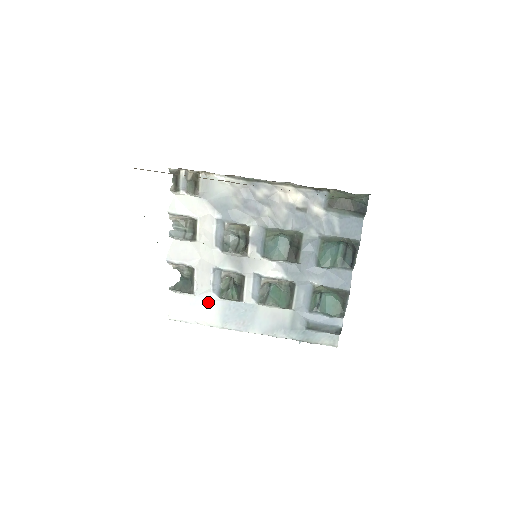
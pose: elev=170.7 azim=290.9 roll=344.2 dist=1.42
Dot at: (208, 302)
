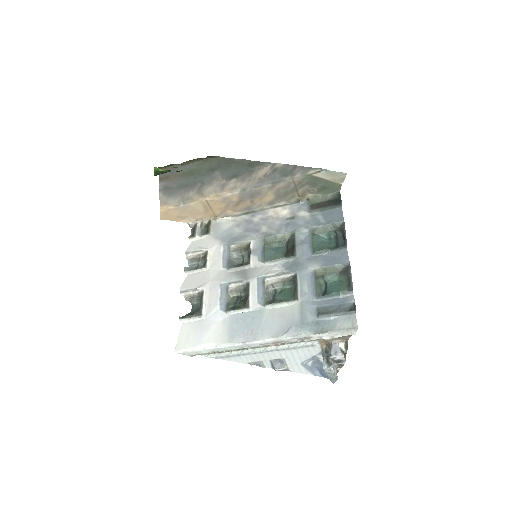
Dot at: (216, 322)
